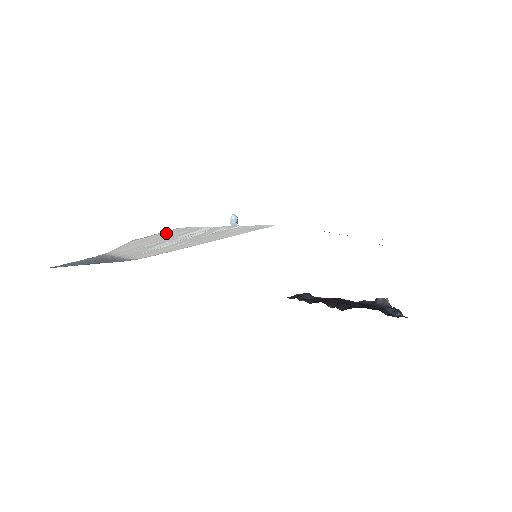
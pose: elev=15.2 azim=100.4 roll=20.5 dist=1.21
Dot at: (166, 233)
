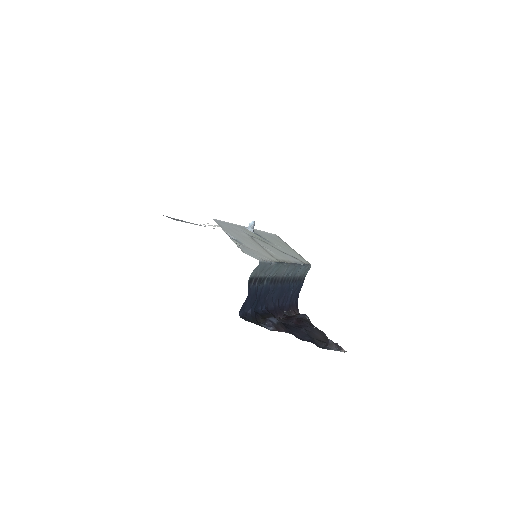
Dot at: occluded
